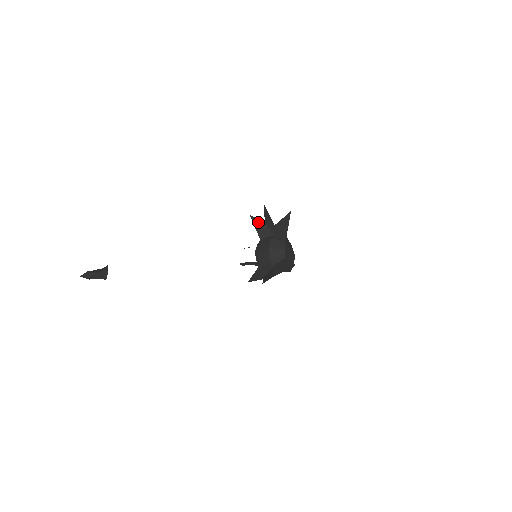
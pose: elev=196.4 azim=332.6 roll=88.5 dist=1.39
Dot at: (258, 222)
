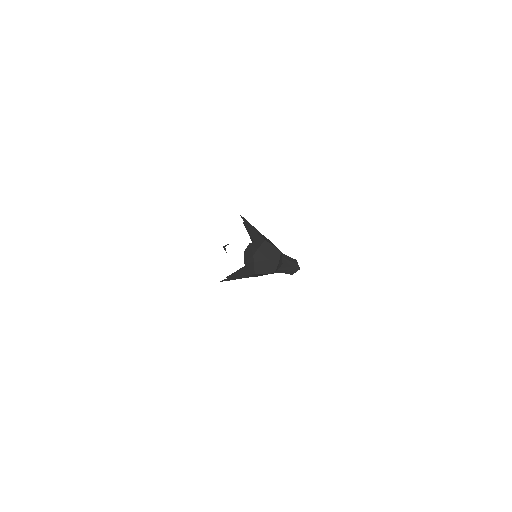
Dot at: occluded
